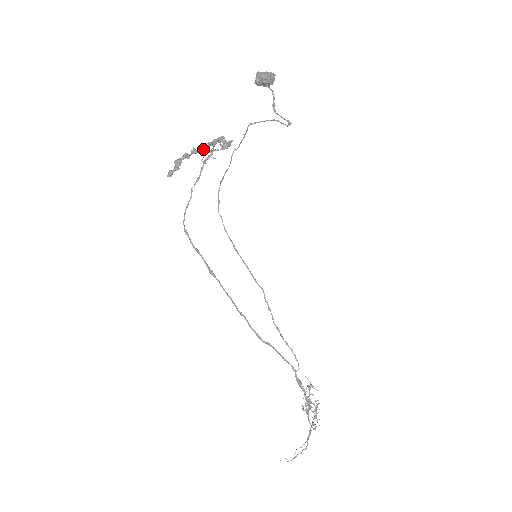
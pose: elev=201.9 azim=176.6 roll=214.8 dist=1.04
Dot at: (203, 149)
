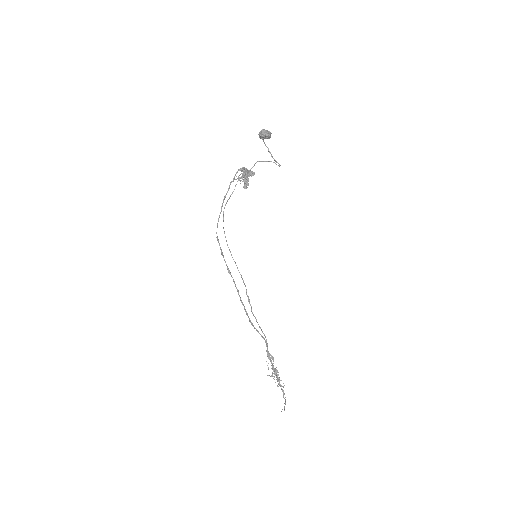
Dot at: (249, 173)
